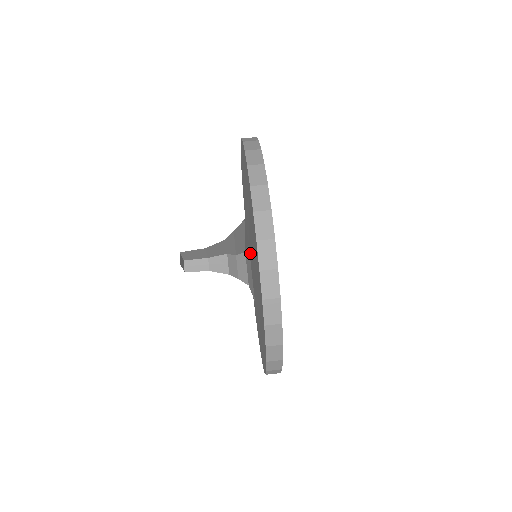
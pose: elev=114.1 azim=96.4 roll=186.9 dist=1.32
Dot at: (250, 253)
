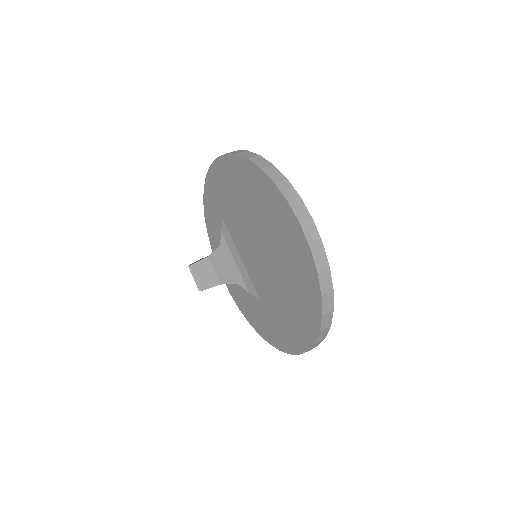
Dot at: (263, 293)
